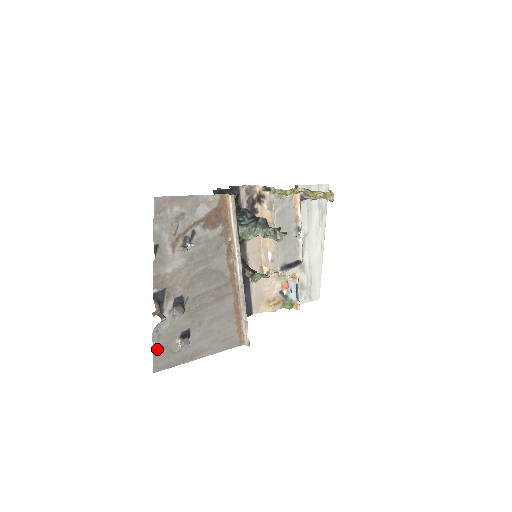
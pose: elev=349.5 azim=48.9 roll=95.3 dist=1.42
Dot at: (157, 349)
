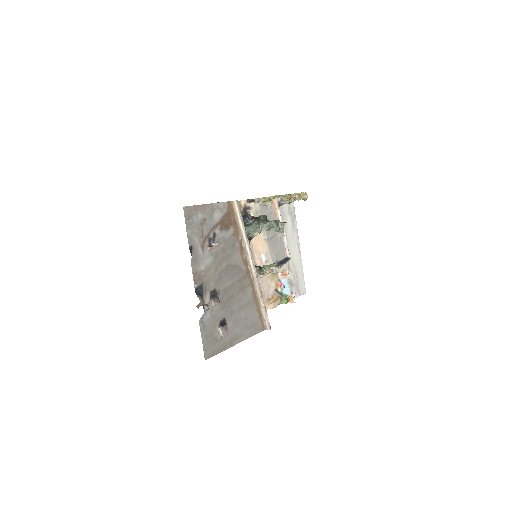
Dot at: (205, 338)
